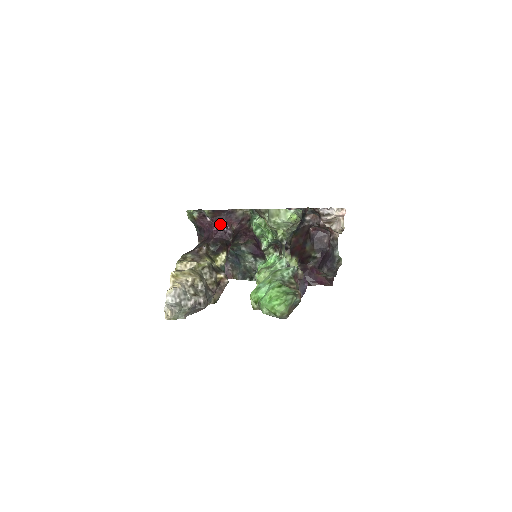
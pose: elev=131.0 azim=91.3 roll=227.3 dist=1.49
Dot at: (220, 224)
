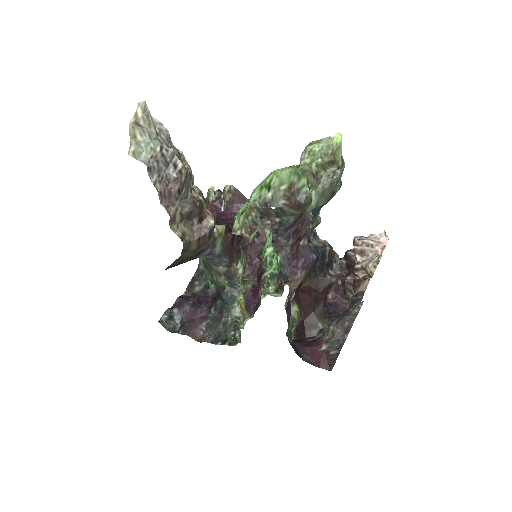
Dot at: (233, 215)
